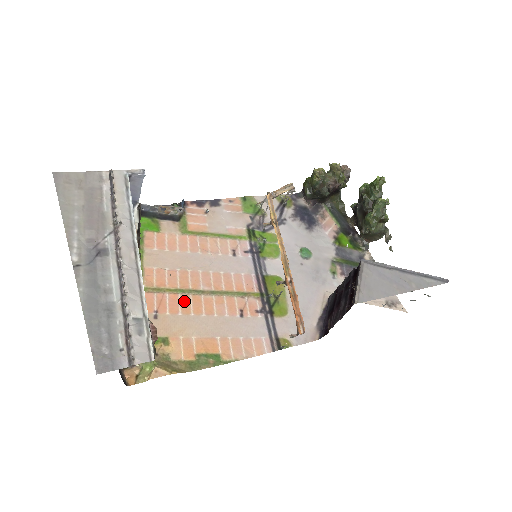
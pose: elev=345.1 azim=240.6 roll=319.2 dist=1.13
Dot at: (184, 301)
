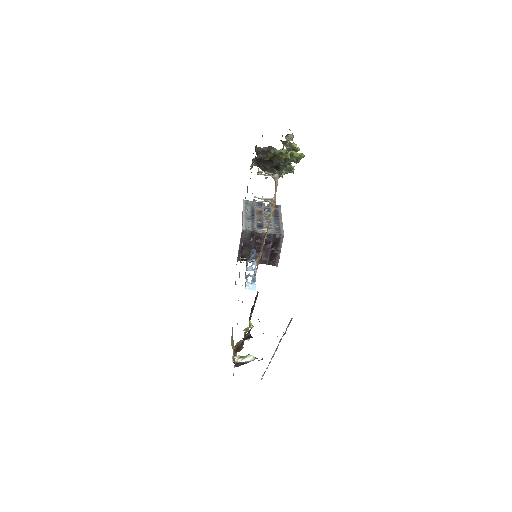
Dot at: occluded
